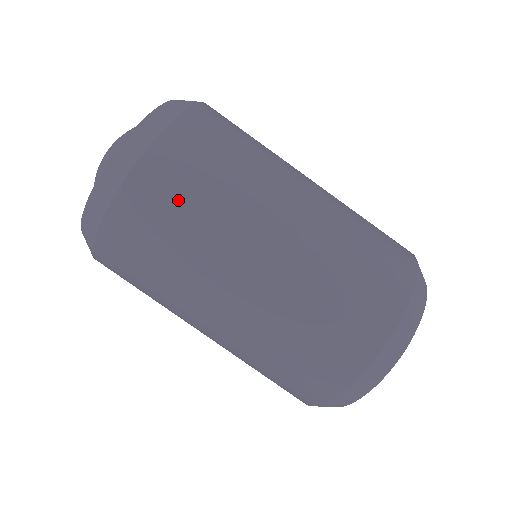
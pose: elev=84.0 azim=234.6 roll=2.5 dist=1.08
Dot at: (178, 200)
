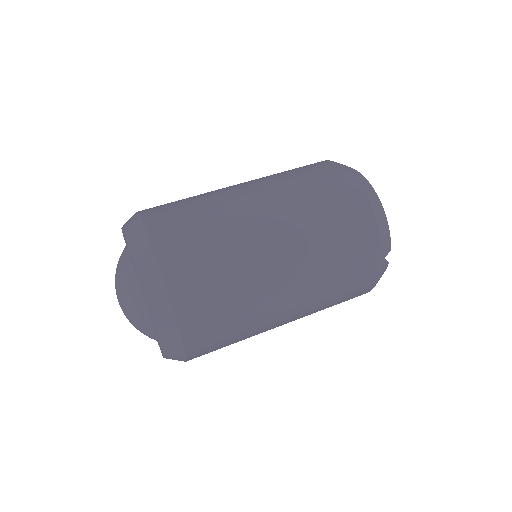
Dot at: (181, 210)
